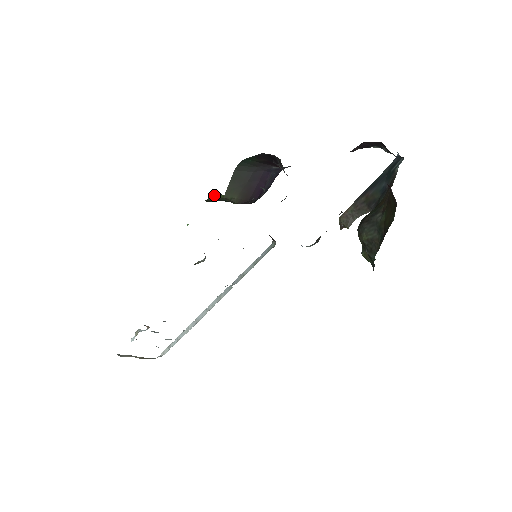
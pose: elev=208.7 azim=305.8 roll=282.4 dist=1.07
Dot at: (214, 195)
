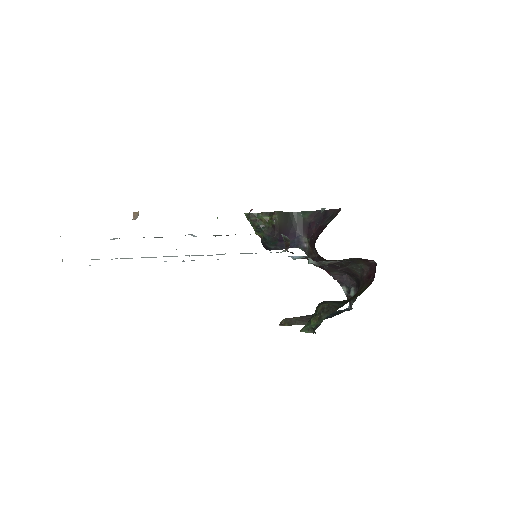
Dot at: (264, 212)
